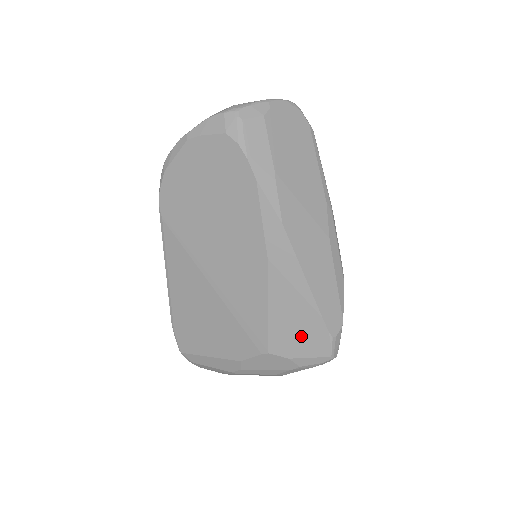
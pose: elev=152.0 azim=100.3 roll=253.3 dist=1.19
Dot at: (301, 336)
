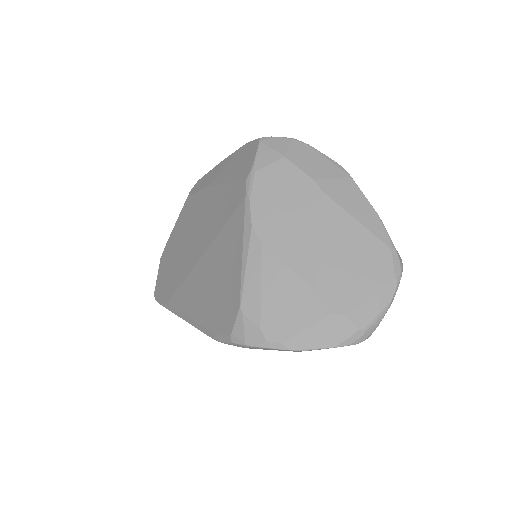
Dot at: occluded
